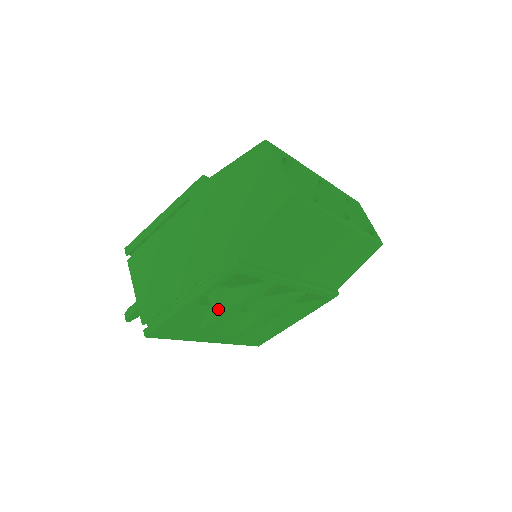
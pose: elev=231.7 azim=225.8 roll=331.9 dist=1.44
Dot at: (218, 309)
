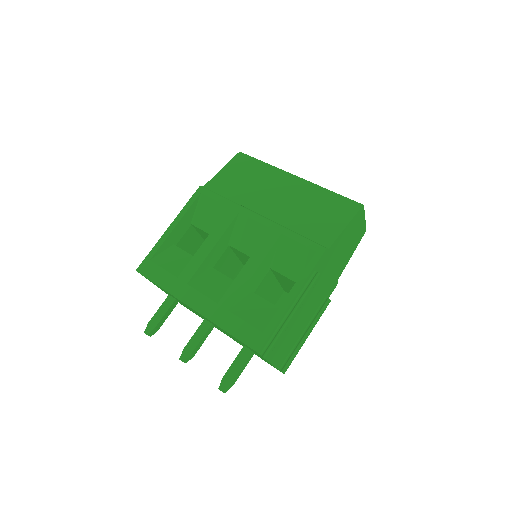
Dot at: occluded
